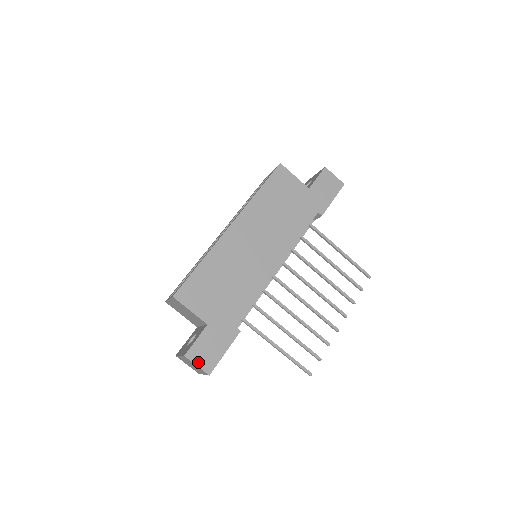
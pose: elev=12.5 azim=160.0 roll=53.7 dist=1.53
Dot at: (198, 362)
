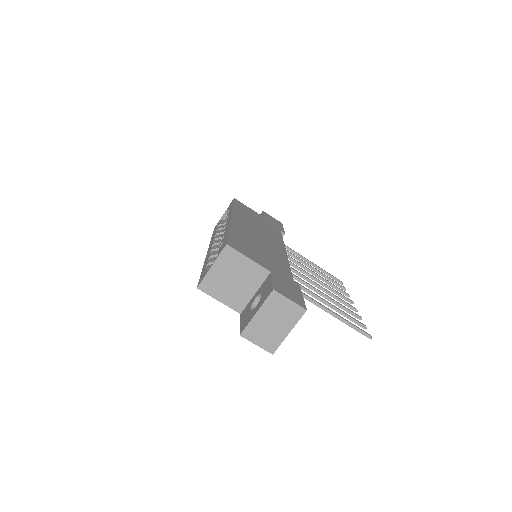
Dot at: (289, 297)
